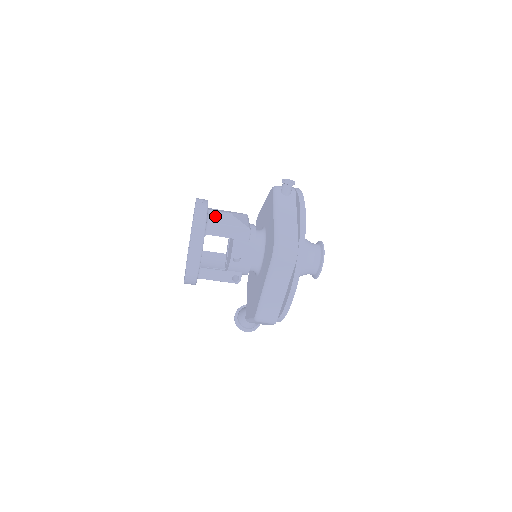
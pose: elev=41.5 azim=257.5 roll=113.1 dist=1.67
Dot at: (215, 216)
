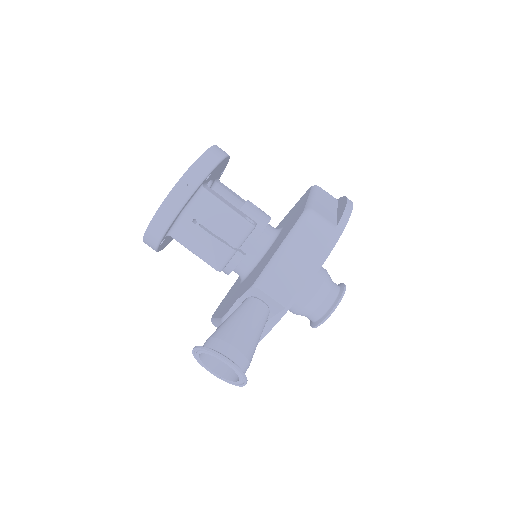
Dot at: occluded
